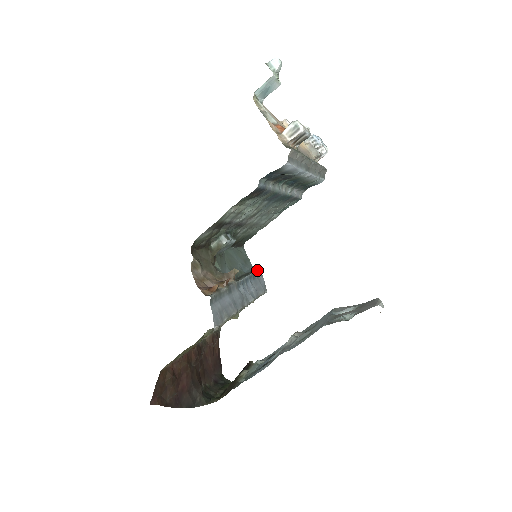
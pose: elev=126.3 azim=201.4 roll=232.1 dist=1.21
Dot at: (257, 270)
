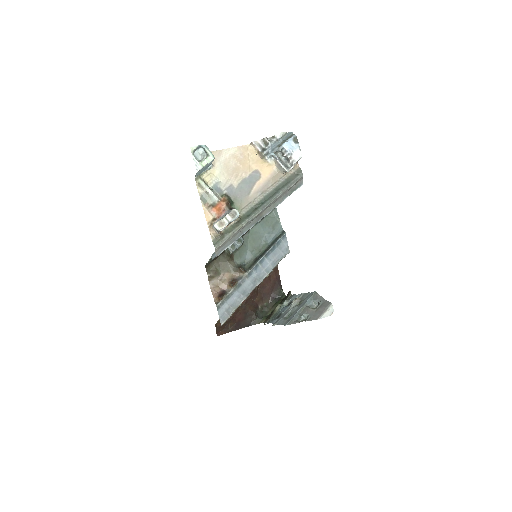
Dot at: (278, 239)
